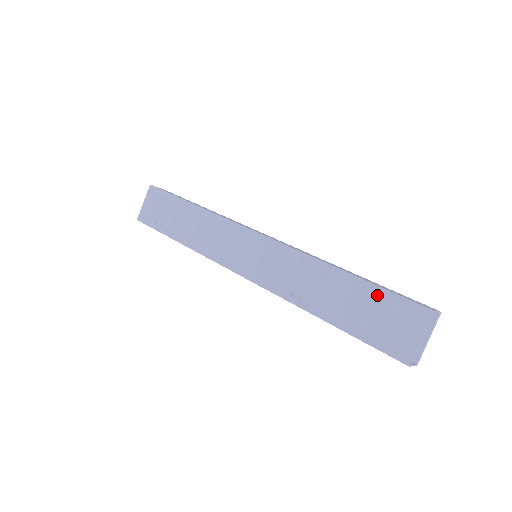
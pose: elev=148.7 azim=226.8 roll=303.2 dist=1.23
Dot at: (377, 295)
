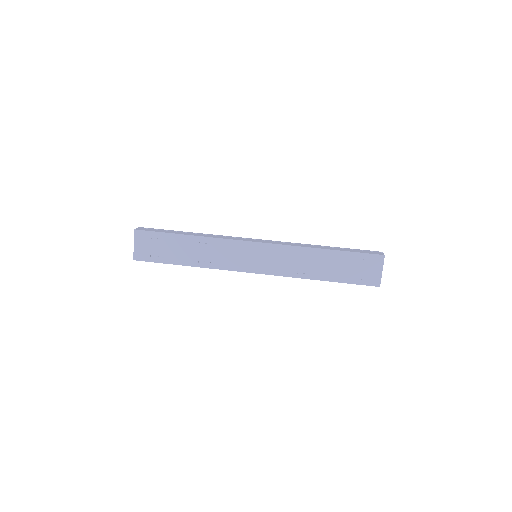
Dot at: occluded
